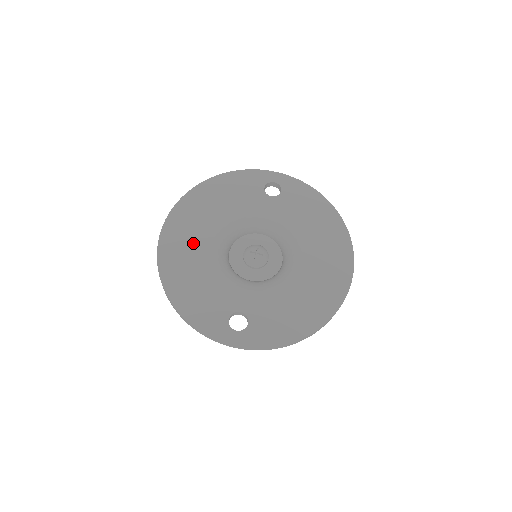
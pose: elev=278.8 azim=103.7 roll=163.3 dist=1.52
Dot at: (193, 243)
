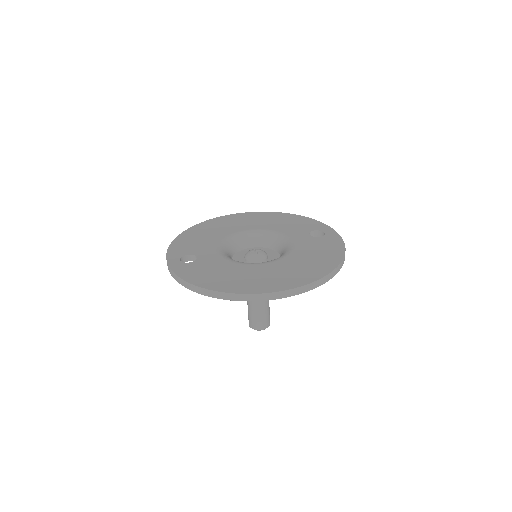
Dot at: (232, 225)
